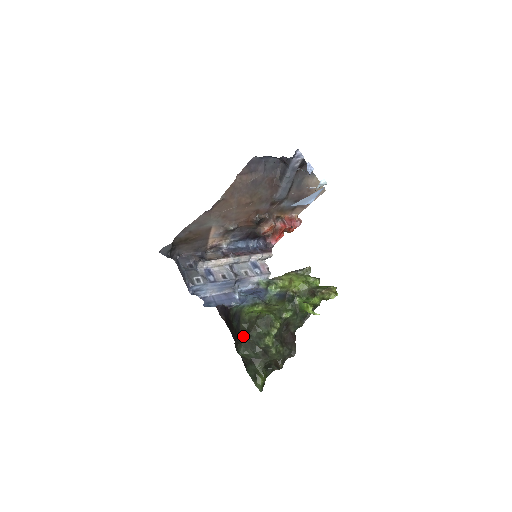
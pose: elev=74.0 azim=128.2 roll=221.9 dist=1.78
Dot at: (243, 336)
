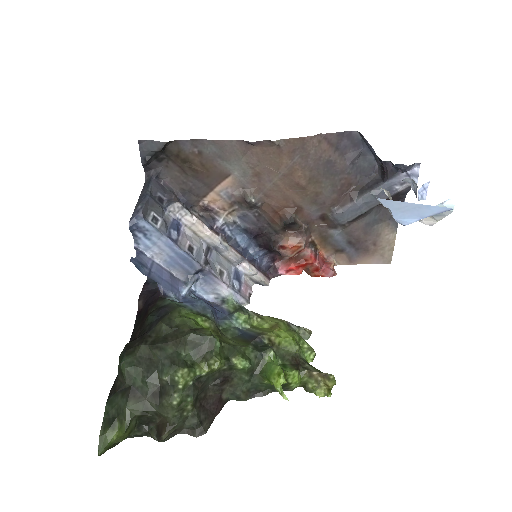
Dot at: (149, 341)
